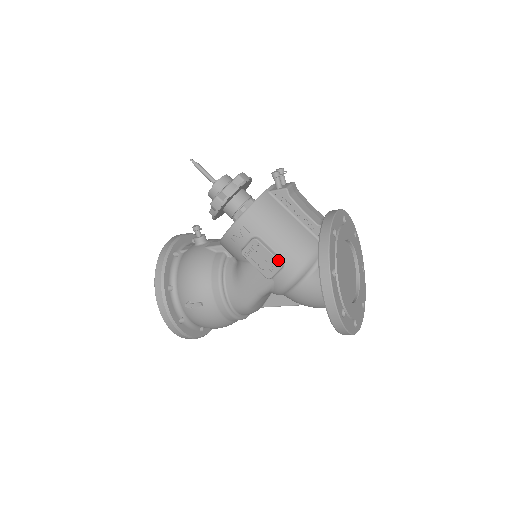
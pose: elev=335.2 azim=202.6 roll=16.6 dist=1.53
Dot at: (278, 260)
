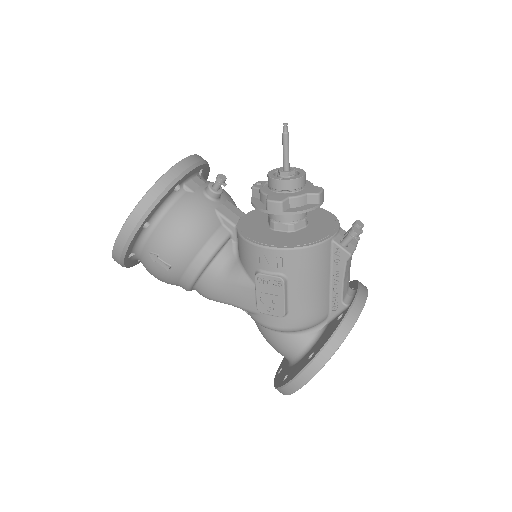
Dot at: (285, 311)
